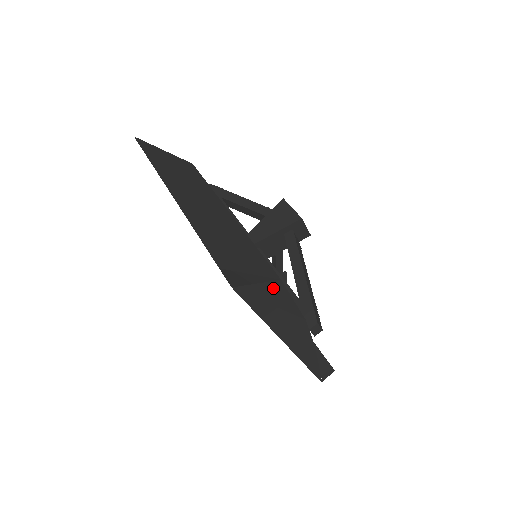
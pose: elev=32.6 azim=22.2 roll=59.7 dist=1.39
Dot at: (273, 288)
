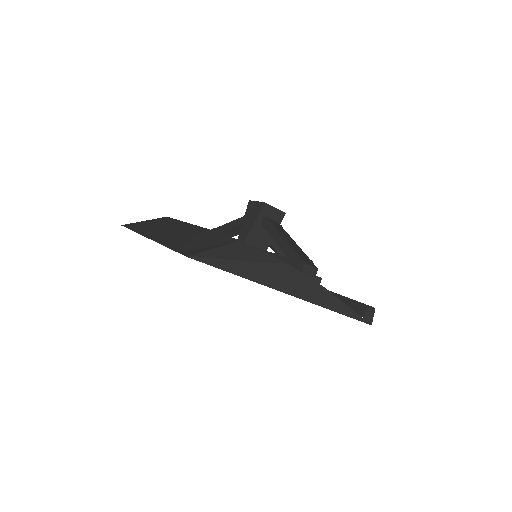
Dot at: (234, 248)
